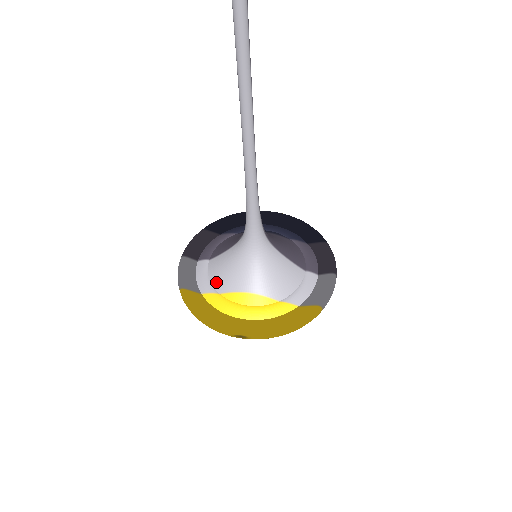
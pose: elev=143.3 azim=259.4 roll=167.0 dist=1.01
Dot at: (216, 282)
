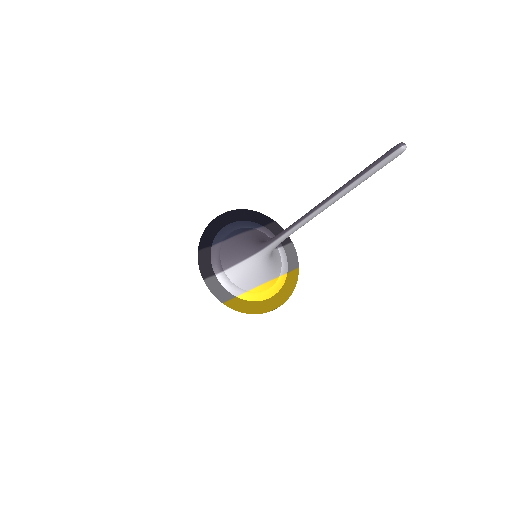
Dot at: (243, 285)
